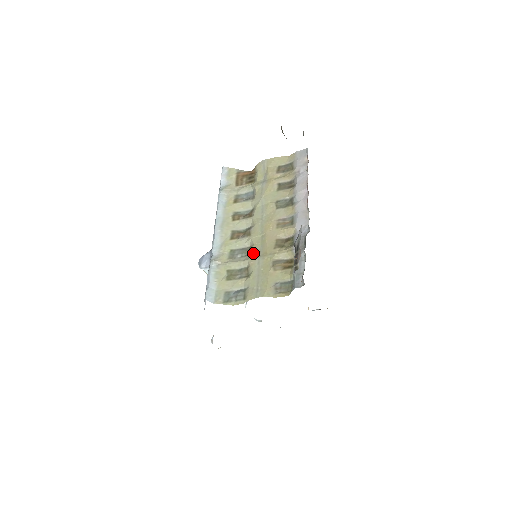
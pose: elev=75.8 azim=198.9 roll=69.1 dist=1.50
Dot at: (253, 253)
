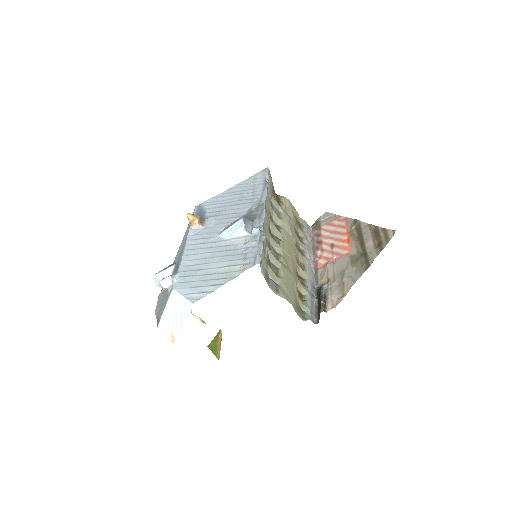
Dot at: (284, 262)
